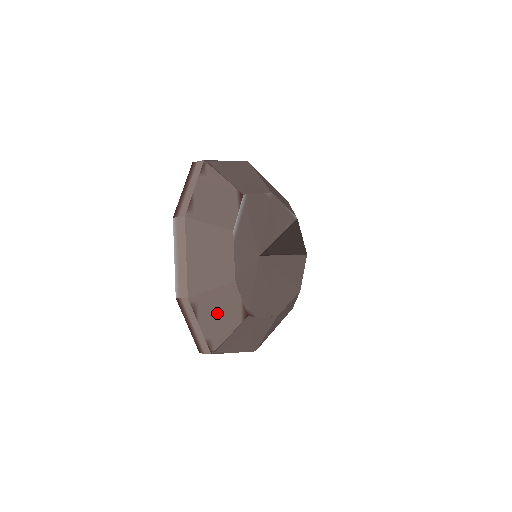
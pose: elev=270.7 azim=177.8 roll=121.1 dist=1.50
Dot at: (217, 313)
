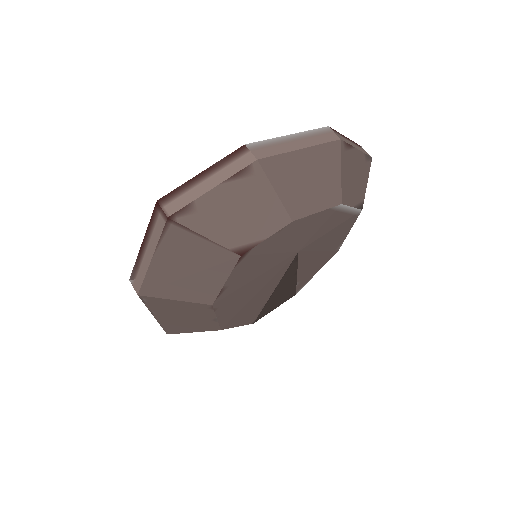
Dot at: (240, 208)
